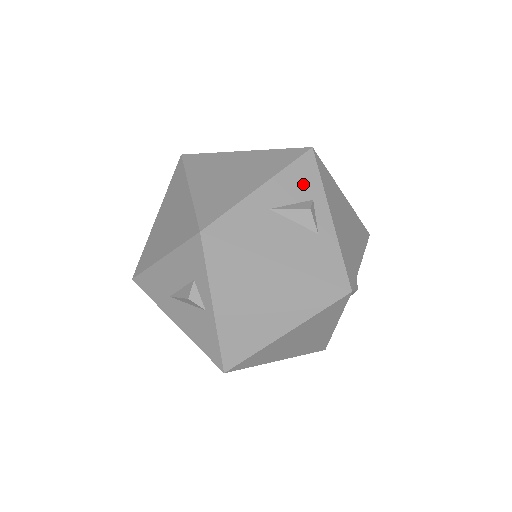
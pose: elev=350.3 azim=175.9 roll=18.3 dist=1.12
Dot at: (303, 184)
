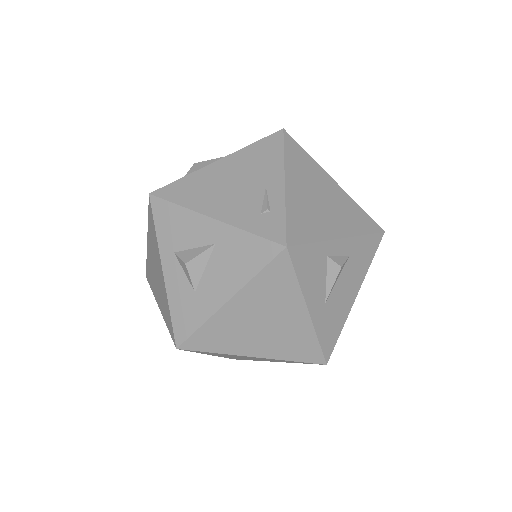
Dot at: (315, 265)
